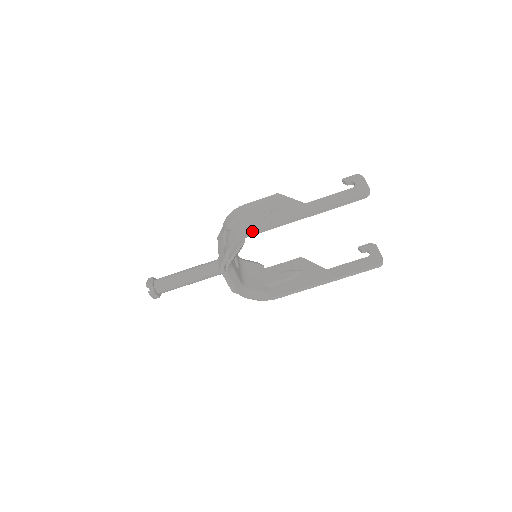
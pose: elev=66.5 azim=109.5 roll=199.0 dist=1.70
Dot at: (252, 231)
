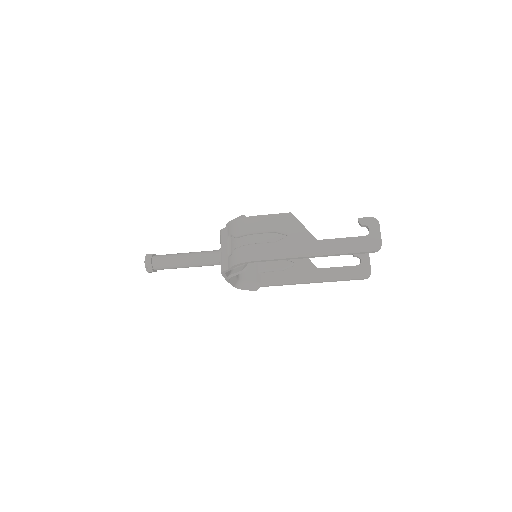
Dot at: (260, 259)
